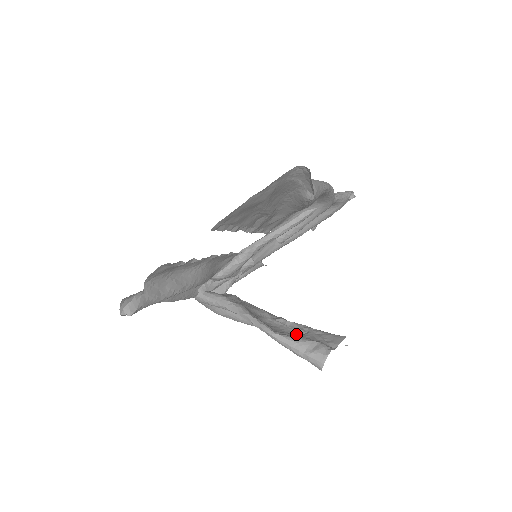
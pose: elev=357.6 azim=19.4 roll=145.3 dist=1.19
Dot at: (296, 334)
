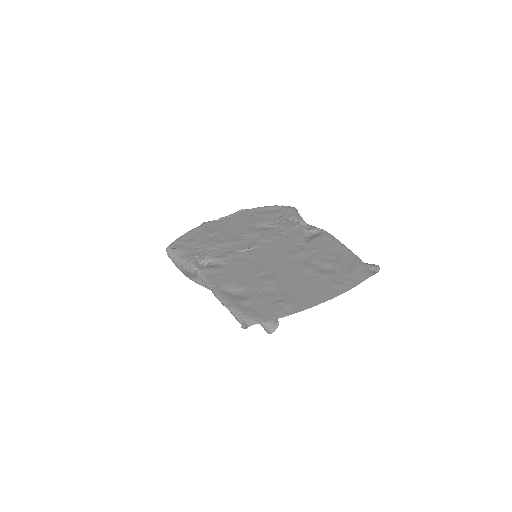
Dot at: occluded
